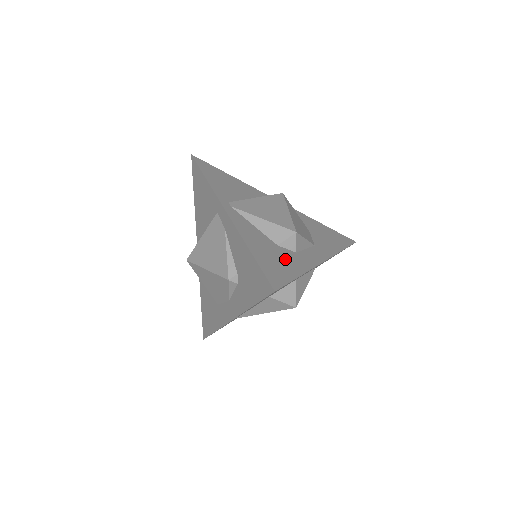
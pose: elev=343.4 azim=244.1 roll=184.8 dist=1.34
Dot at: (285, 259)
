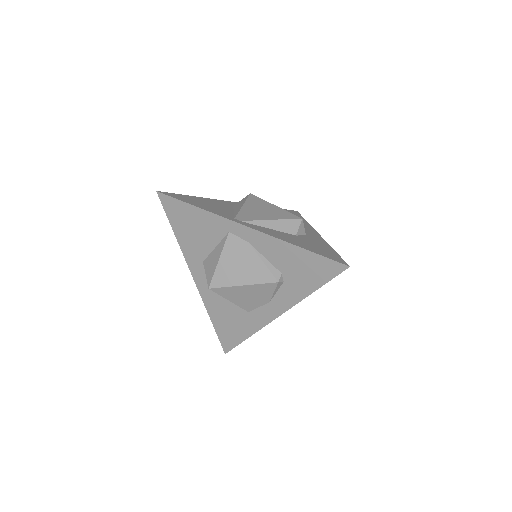
Dot at: (313, 243)
